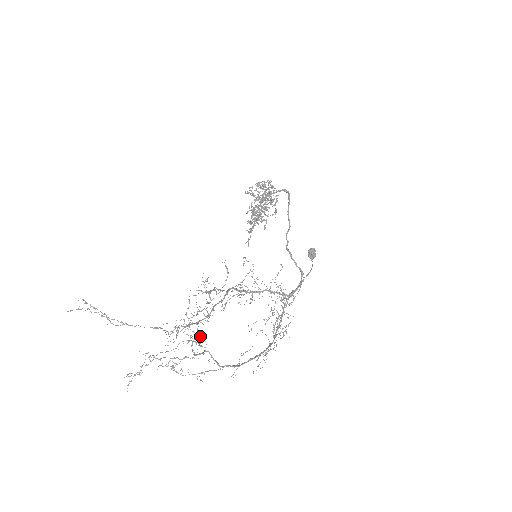
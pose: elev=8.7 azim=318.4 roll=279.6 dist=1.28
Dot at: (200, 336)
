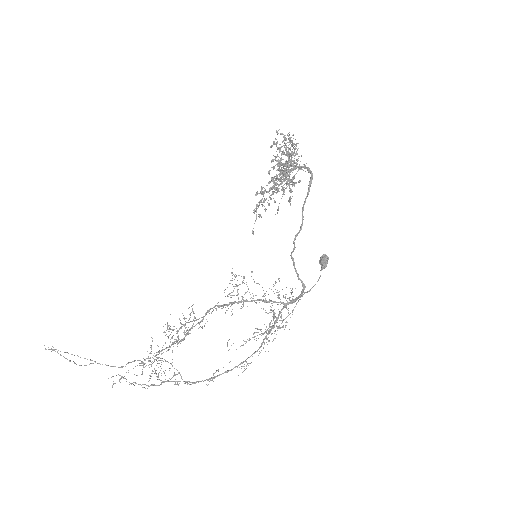
Dot at: (172, 359)
